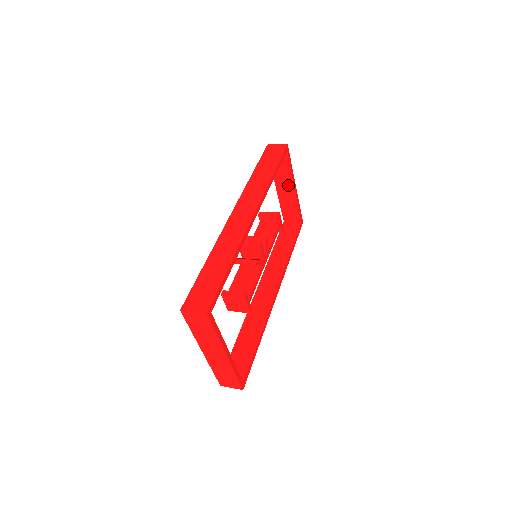
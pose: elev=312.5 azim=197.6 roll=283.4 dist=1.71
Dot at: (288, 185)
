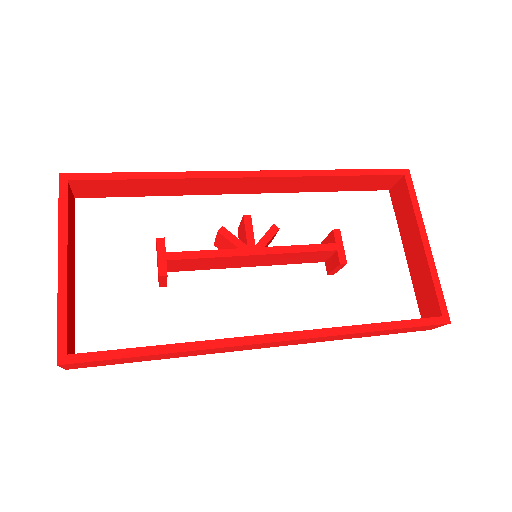
Dot at: (415, 239)
